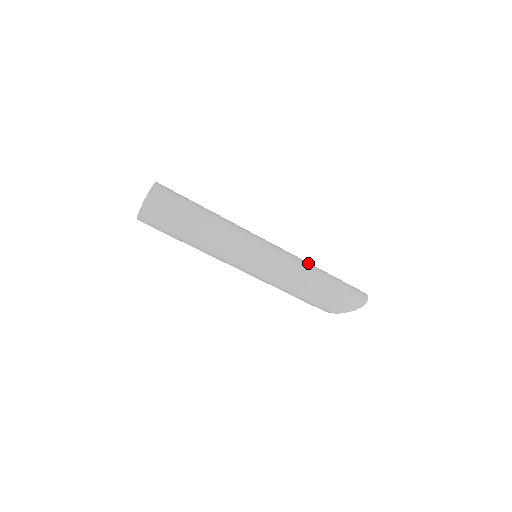
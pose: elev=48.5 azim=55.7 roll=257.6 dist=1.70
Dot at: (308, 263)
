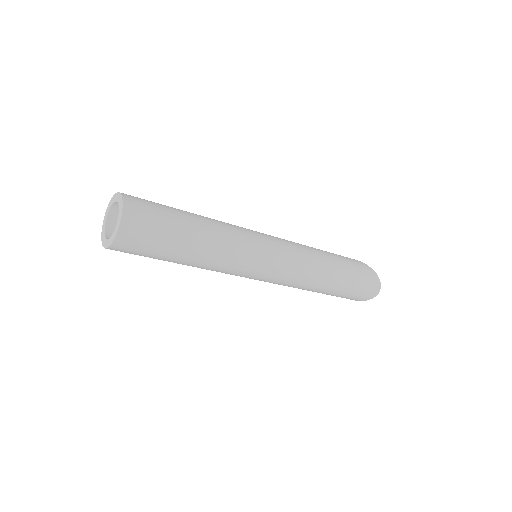
Dot at: (318, 274)
